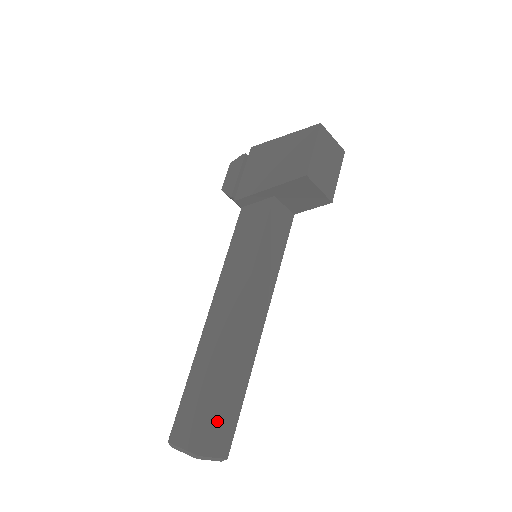
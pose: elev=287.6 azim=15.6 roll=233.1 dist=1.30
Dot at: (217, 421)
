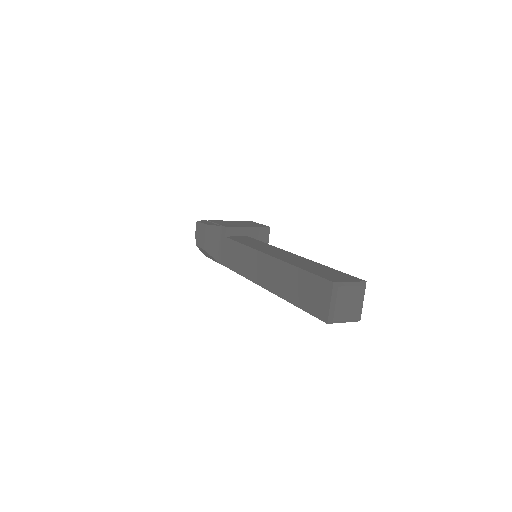
Dot at: occluded
